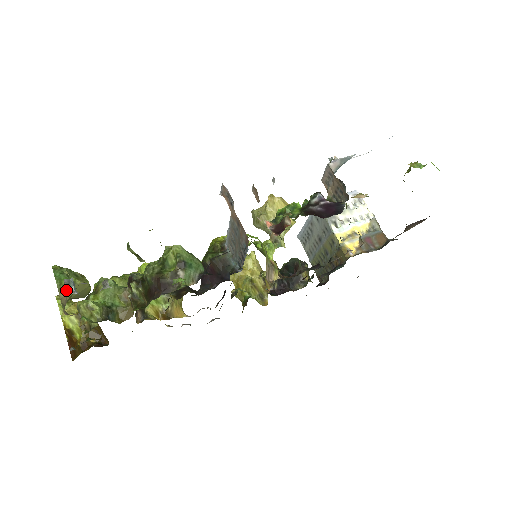
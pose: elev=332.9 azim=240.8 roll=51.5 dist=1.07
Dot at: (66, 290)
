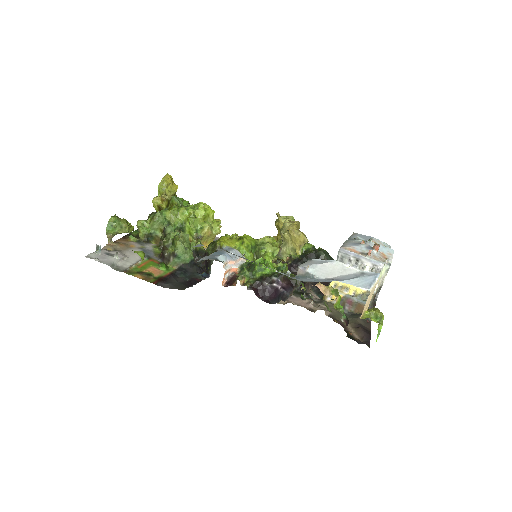
Dot at: (112, 234)
